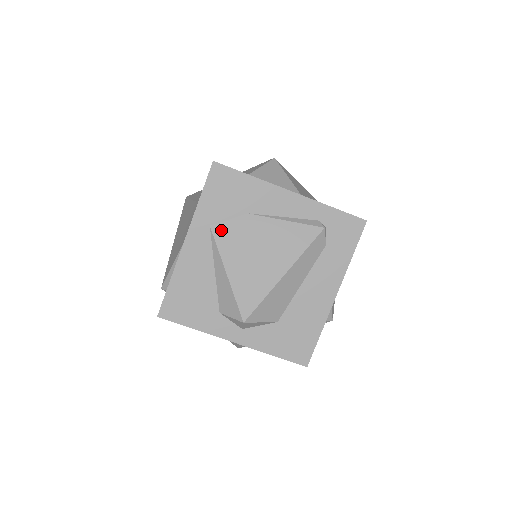
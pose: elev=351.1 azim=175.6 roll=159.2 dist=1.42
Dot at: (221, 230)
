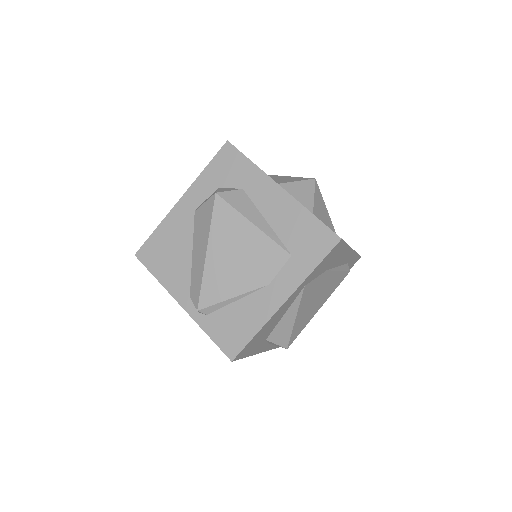
Dot at: (308, 288)
